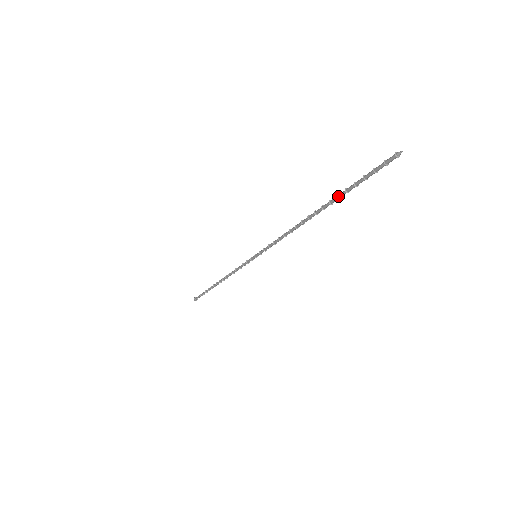
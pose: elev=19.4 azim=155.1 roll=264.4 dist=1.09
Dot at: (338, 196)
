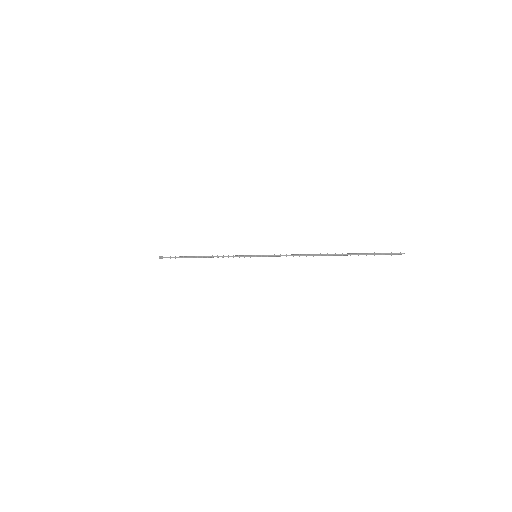
Dot at: occluded
